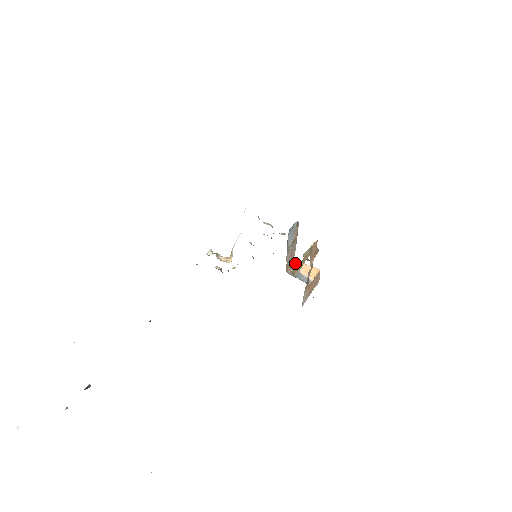
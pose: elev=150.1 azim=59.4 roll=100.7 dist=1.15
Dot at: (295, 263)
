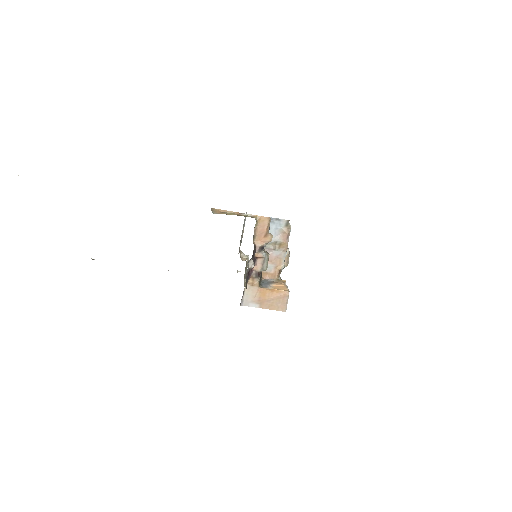
Dot at: (280, 281)
